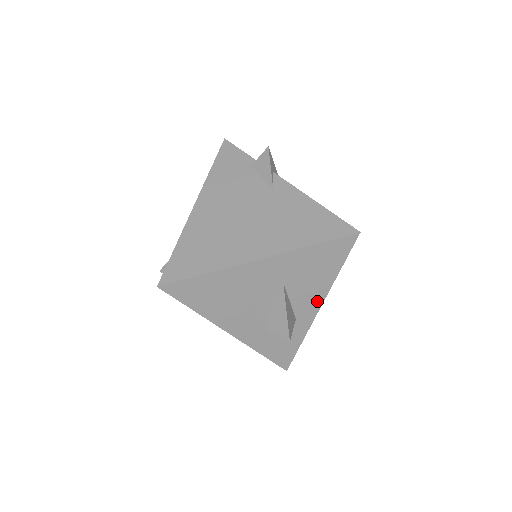
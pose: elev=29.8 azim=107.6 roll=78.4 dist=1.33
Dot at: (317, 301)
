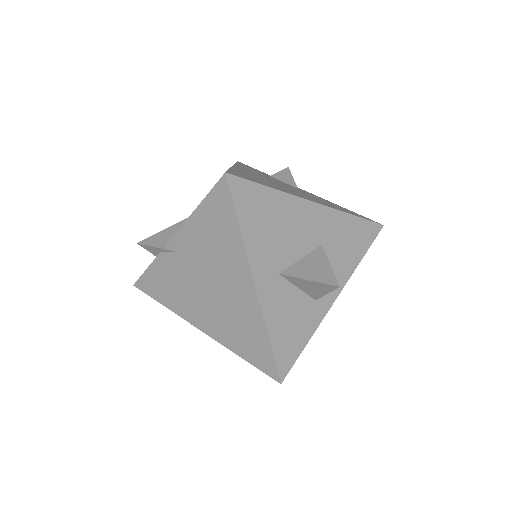
Dot at: occluded
